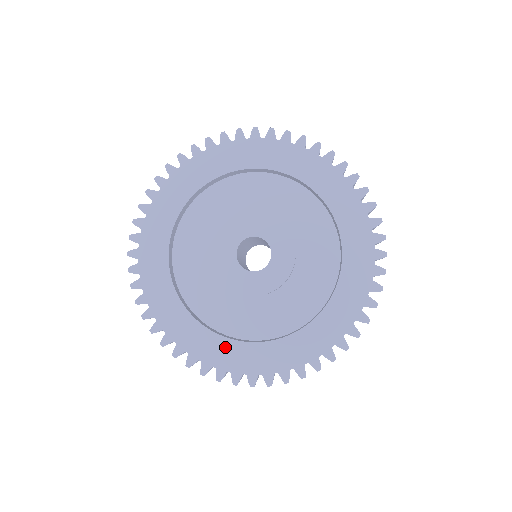
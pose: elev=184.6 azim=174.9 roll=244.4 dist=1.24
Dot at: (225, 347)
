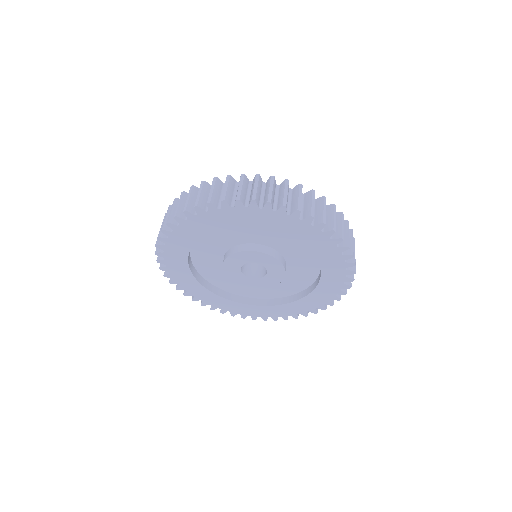
Dot at: (236, 305)
